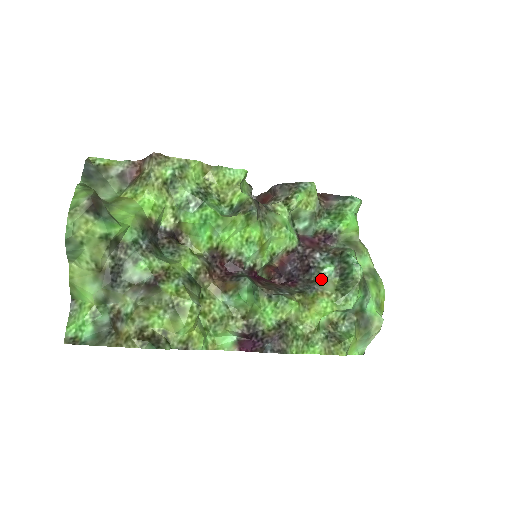
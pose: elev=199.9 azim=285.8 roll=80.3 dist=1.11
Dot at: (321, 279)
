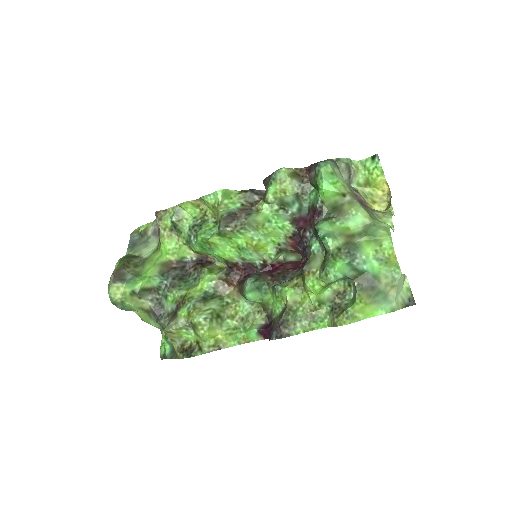
Dot at: (311, 257)
